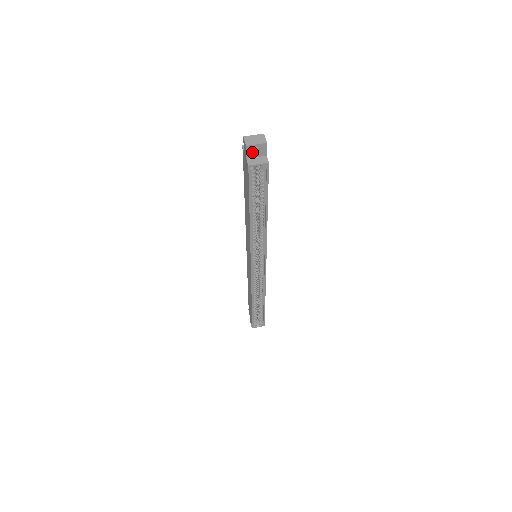
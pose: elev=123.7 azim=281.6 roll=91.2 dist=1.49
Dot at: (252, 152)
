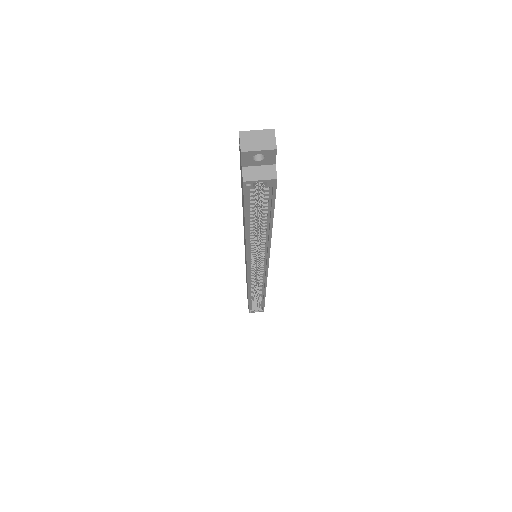
Dot at: (251, 159)
